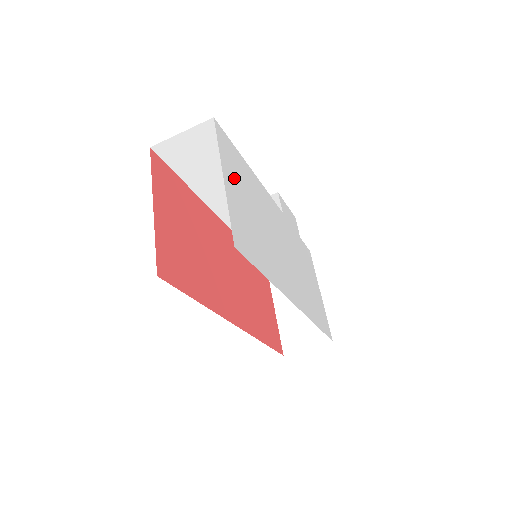
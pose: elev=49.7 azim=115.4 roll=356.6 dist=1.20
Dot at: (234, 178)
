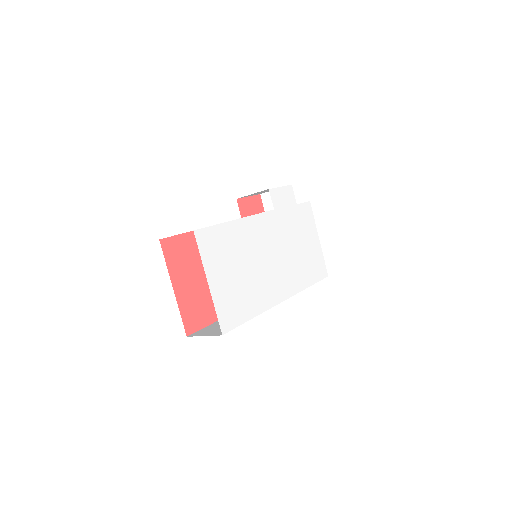
Dot at: (218, 266)
